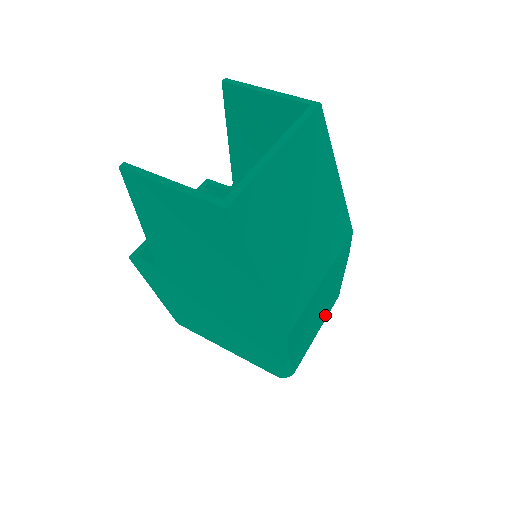
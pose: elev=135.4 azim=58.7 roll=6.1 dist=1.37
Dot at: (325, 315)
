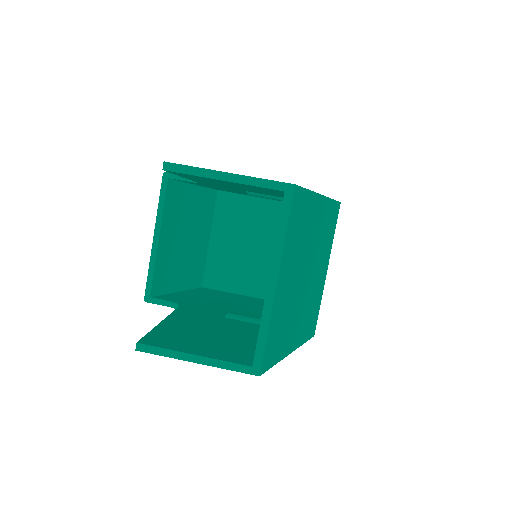
Dot at: occluded
